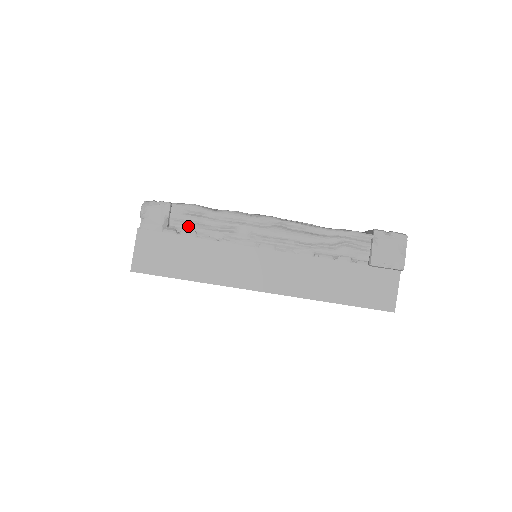
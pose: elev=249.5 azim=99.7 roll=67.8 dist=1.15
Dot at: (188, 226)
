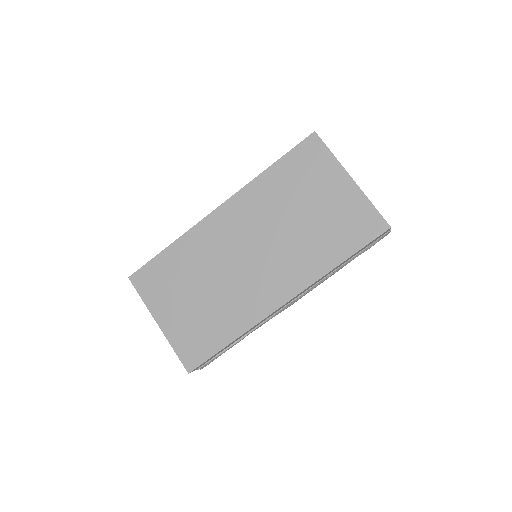
Dot at: occluded
